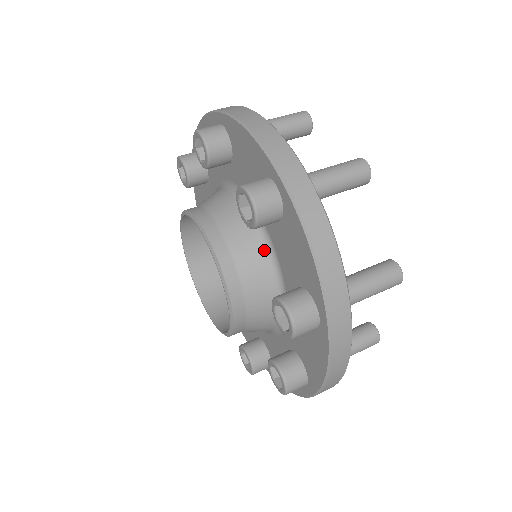
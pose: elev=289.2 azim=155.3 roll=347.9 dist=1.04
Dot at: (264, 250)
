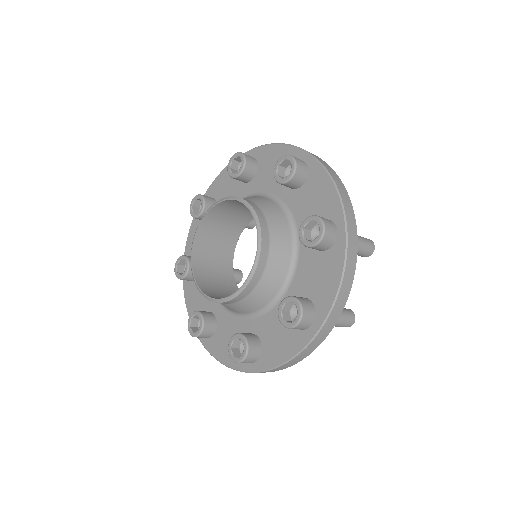
Dot at: (268, 302)
